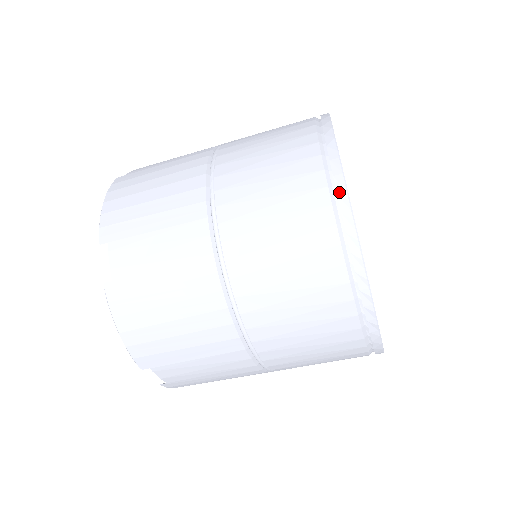
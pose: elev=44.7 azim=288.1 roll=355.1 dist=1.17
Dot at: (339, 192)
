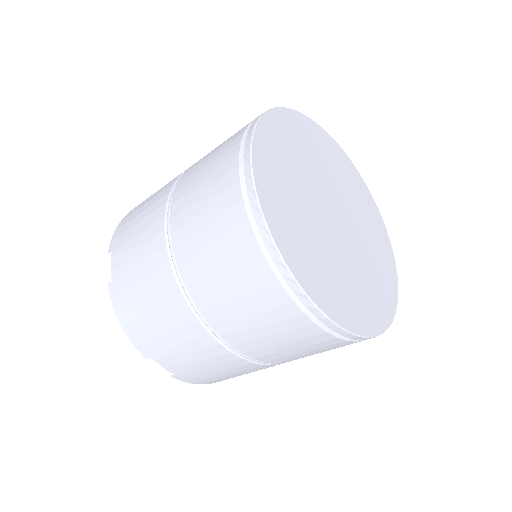
Dot at: (245, 168)
